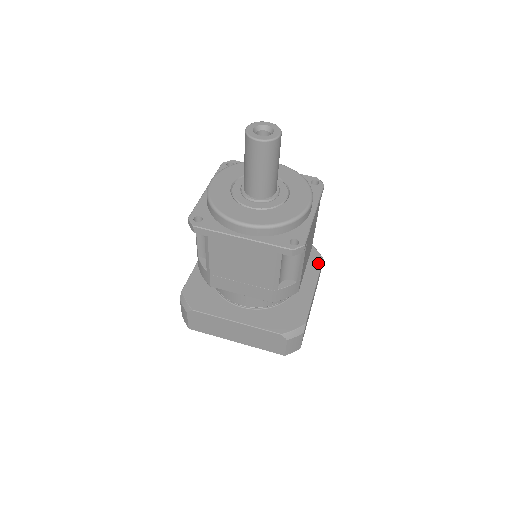
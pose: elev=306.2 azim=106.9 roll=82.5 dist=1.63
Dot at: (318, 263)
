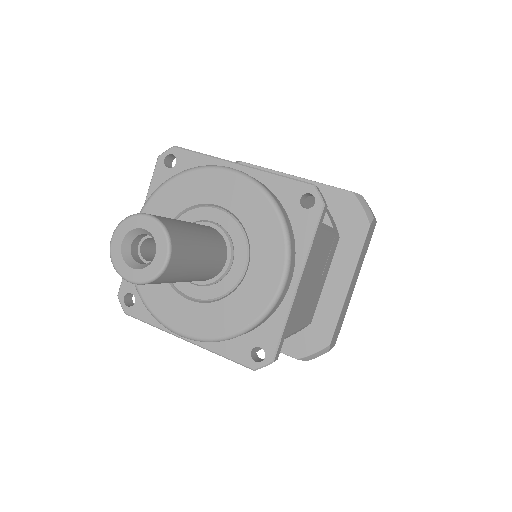
Dot at: (360, 235)
